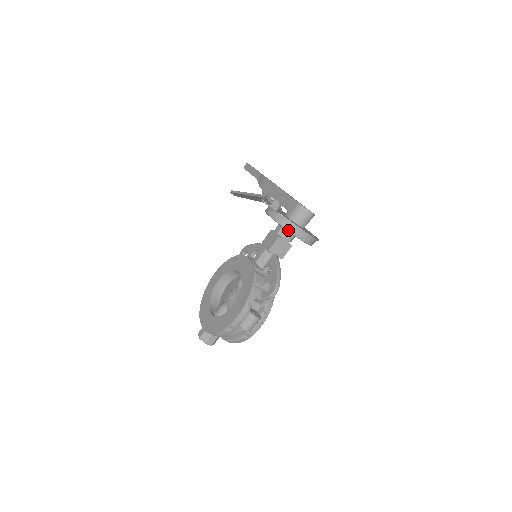
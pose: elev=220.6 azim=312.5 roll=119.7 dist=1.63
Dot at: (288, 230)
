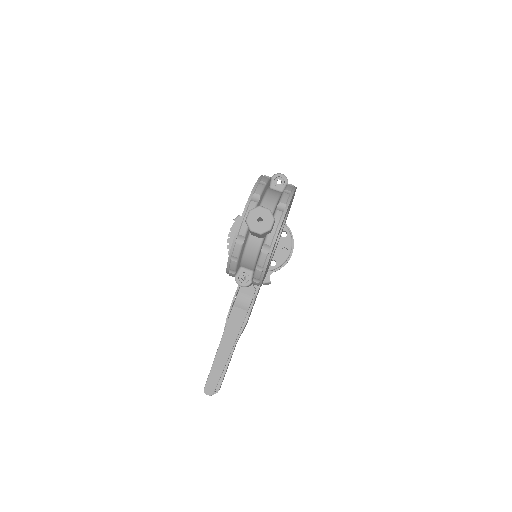
Dot at: occluded
